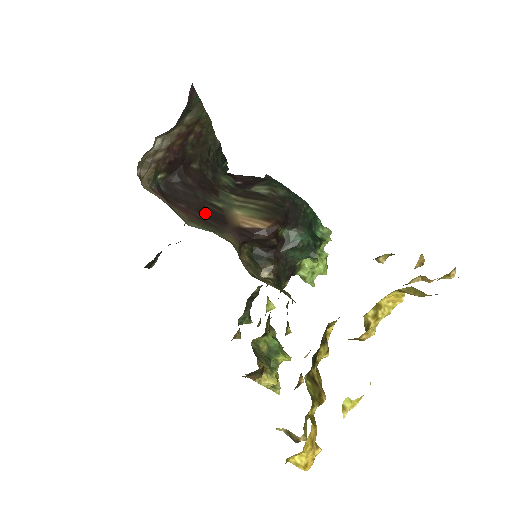
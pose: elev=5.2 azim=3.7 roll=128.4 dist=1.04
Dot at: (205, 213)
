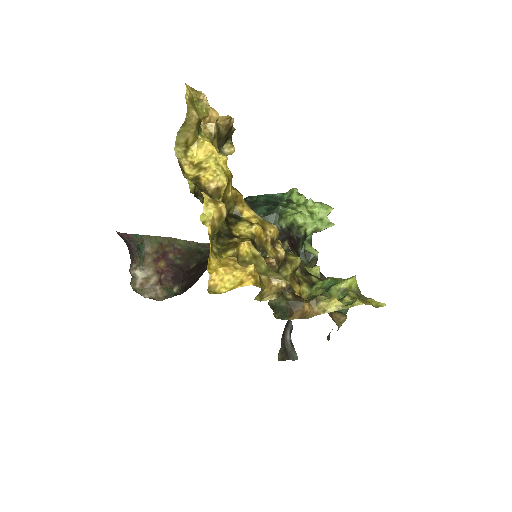
Dot at: occluded
